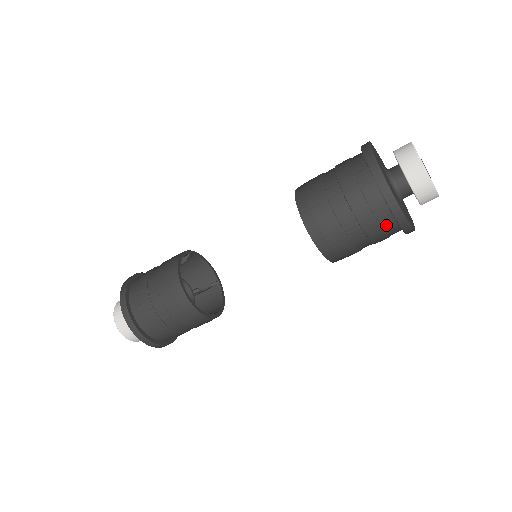
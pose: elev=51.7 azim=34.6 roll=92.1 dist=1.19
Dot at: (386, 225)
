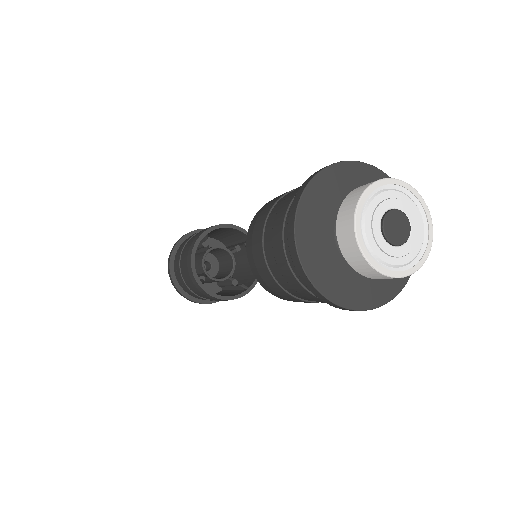
Dot at: occluded
